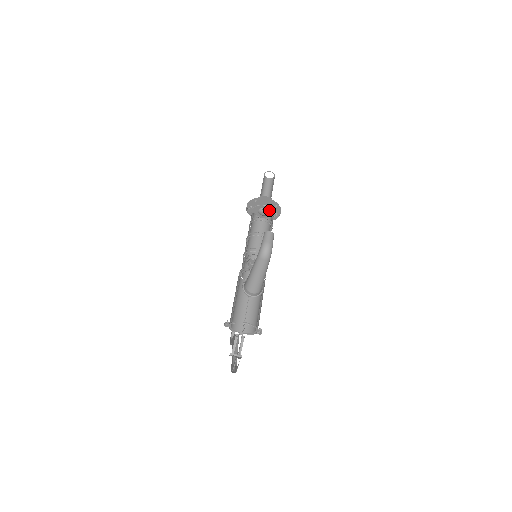
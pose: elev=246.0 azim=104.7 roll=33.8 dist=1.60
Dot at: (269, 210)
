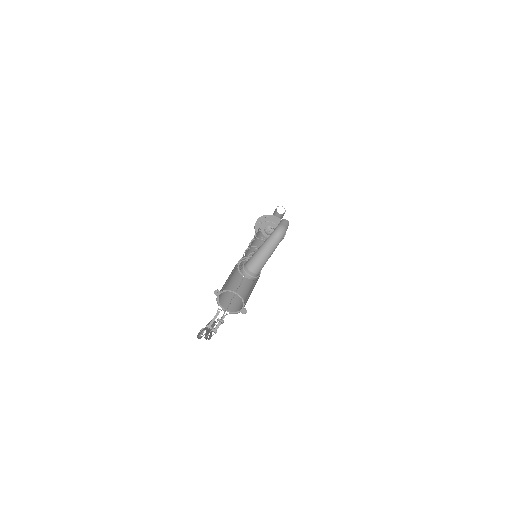
Dot at: occluded
